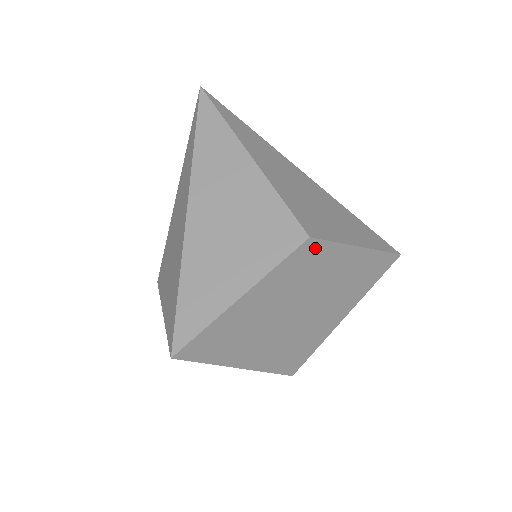
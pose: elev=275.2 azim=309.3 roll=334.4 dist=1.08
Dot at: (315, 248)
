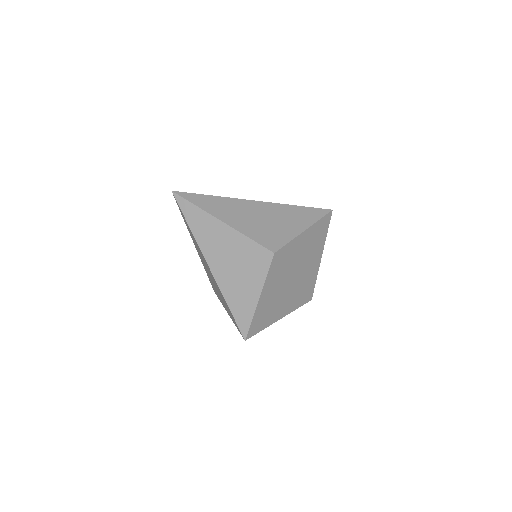
Dot at: (280, 253)
